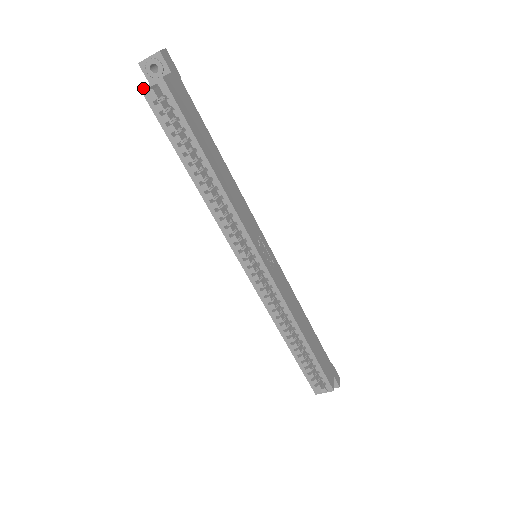
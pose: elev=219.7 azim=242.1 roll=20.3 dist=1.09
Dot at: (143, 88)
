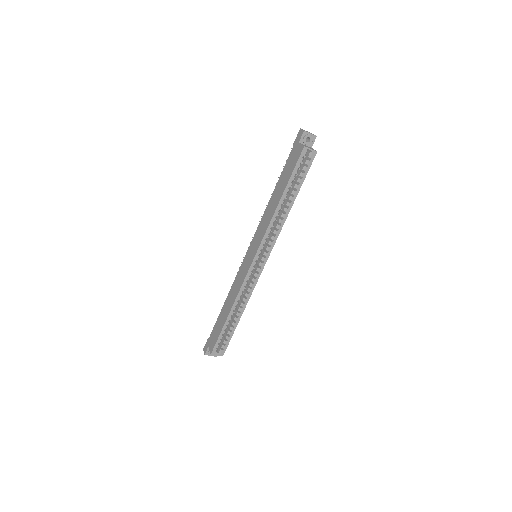
Dot at: (306, 147)
